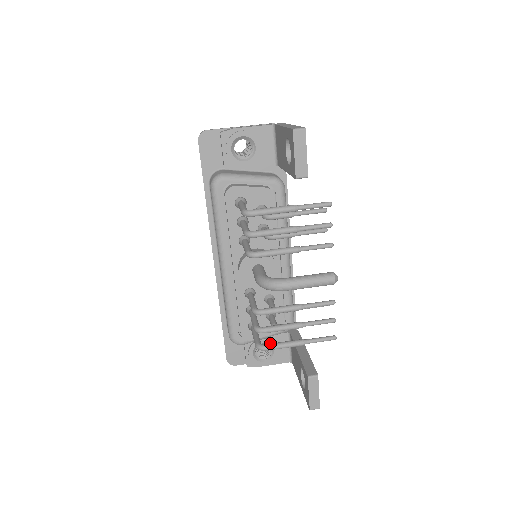
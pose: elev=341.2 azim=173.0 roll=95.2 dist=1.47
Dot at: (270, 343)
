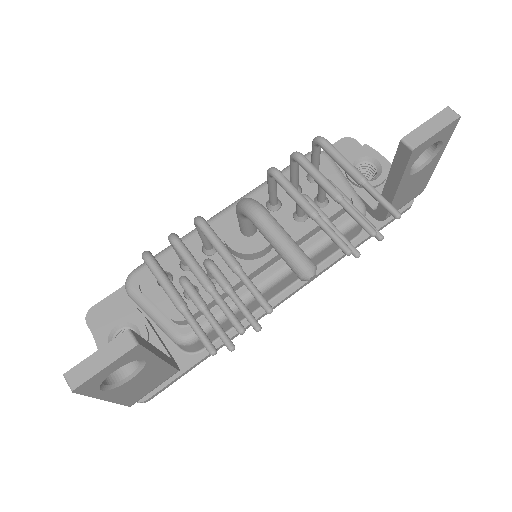
Dot at: occluded
